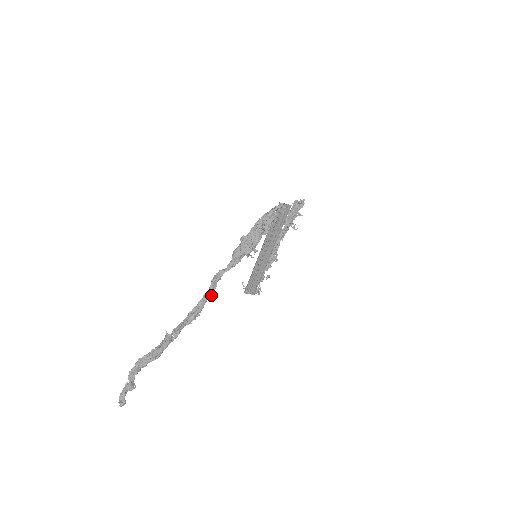
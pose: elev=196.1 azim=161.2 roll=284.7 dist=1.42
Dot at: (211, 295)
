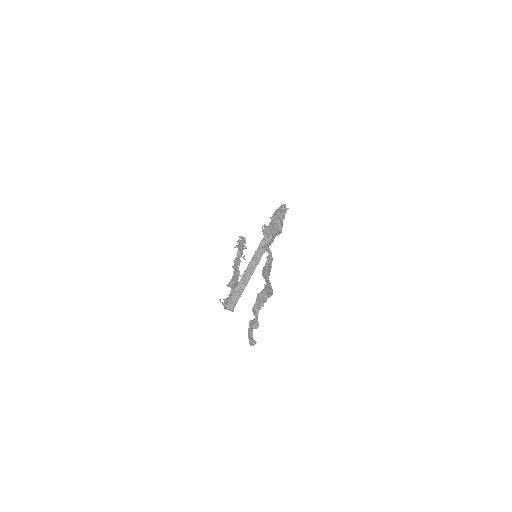
Dot at: (272, 259)
